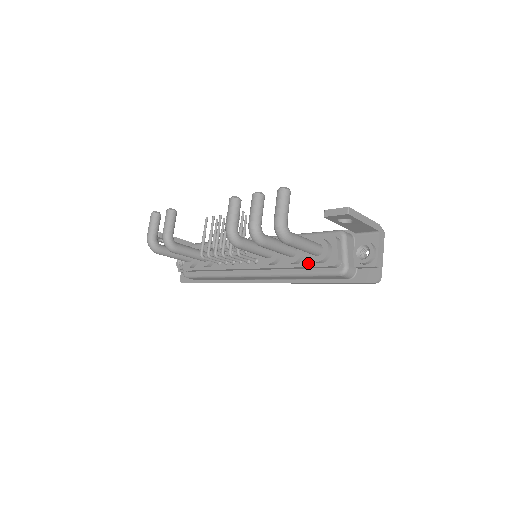
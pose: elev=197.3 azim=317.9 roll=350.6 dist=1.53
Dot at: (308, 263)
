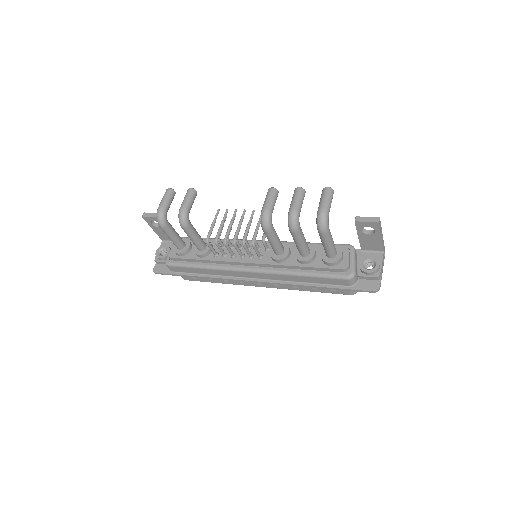
Dot at: (318, 264)
